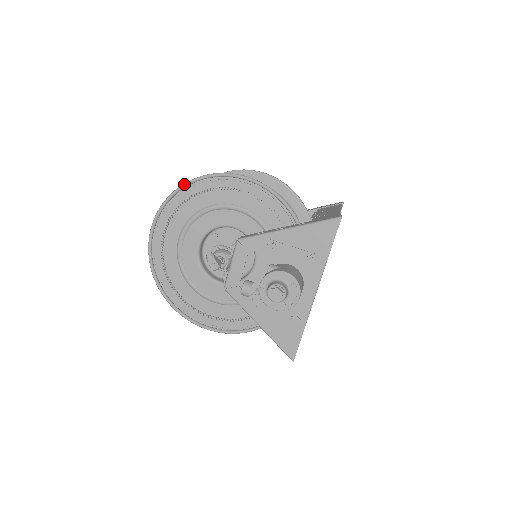
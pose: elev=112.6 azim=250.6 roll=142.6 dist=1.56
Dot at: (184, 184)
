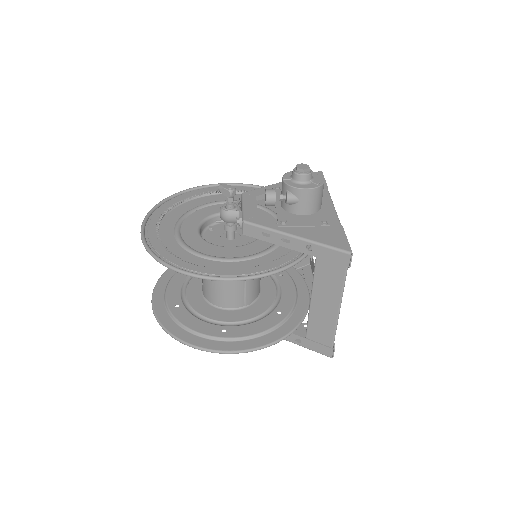
Dot at: (175, 193)
